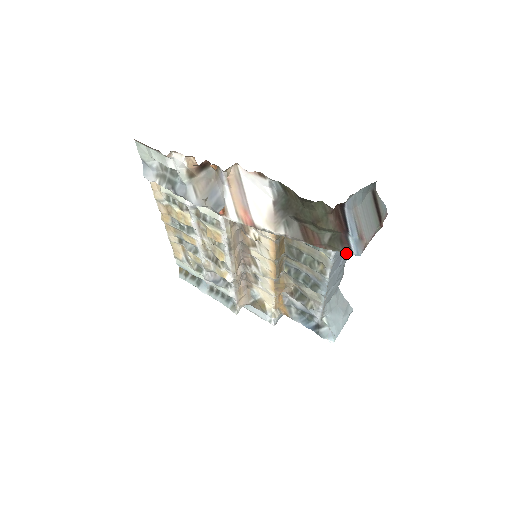
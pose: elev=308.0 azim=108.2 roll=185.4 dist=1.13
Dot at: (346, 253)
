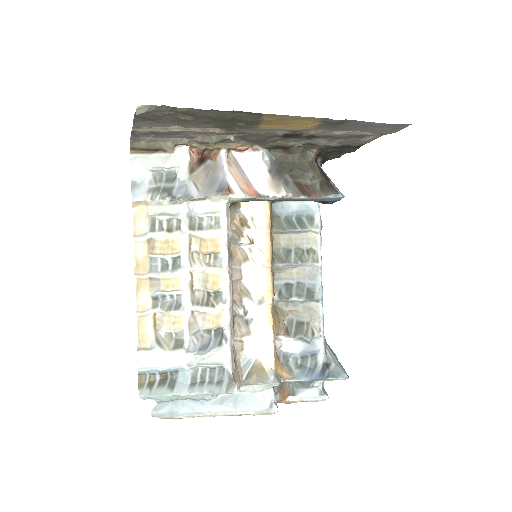
Dot at: occluded
